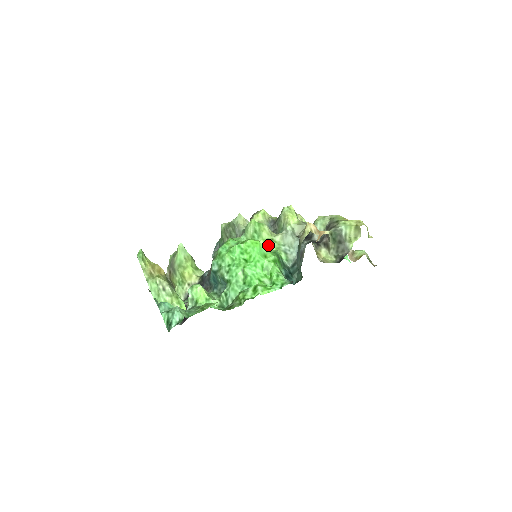
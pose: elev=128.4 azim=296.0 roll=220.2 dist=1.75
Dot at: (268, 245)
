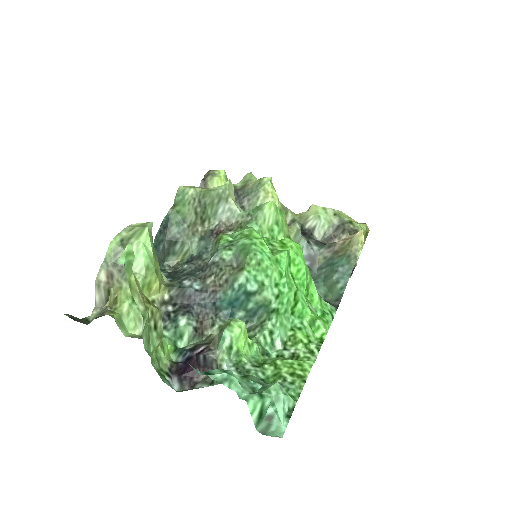
Dot at: occluded
